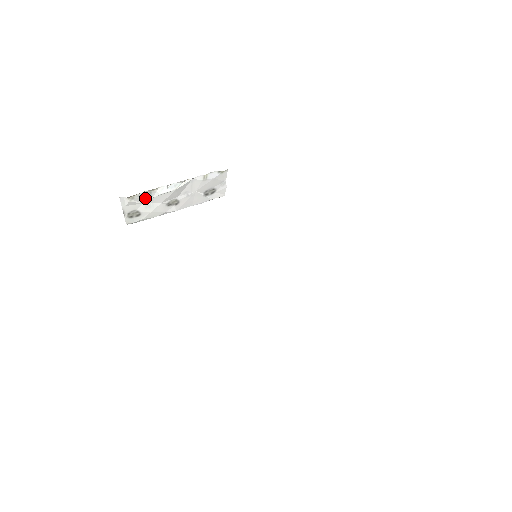
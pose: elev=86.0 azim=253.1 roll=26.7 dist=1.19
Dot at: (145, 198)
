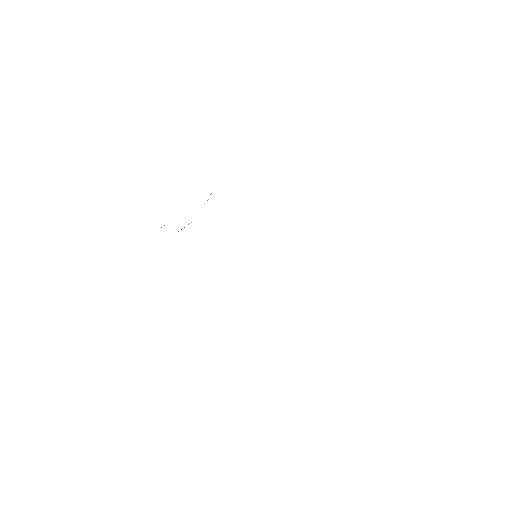
Dot at: occluded
